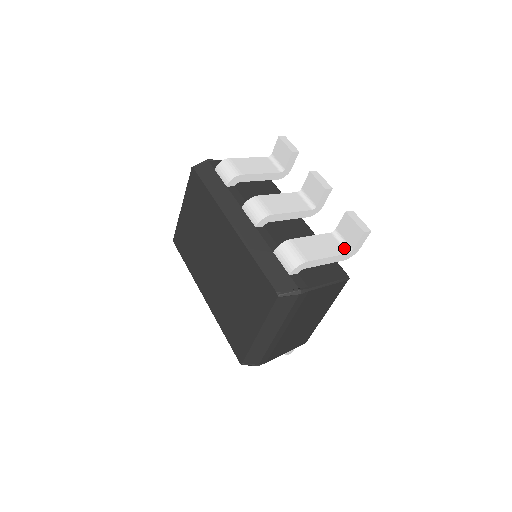
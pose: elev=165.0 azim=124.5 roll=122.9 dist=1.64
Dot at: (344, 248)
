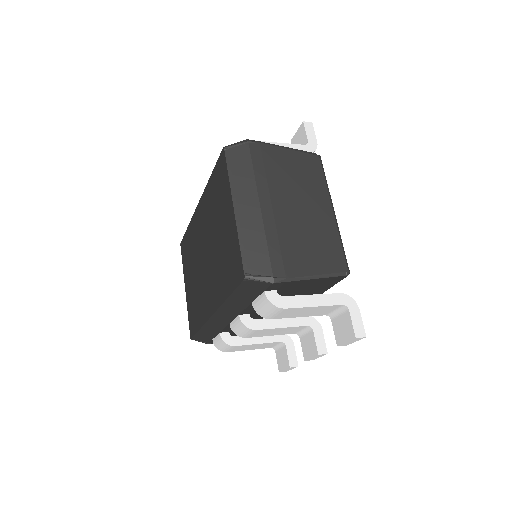
Dot at: occluded
